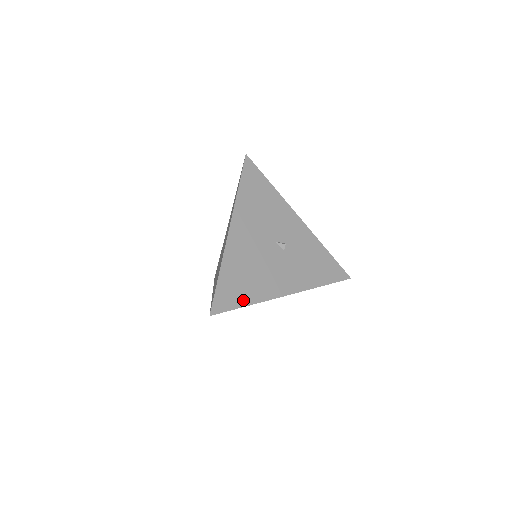
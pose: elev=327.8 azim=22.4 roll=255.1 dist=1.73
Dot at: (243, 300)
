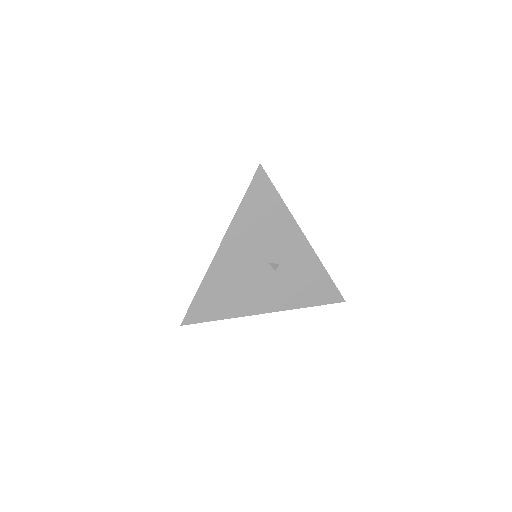
Dot at: (217, 315)
